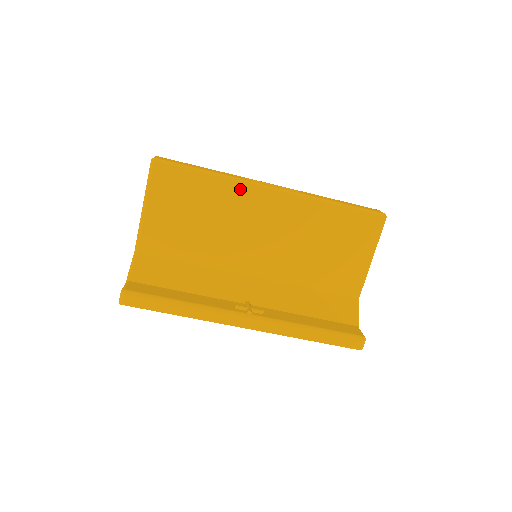
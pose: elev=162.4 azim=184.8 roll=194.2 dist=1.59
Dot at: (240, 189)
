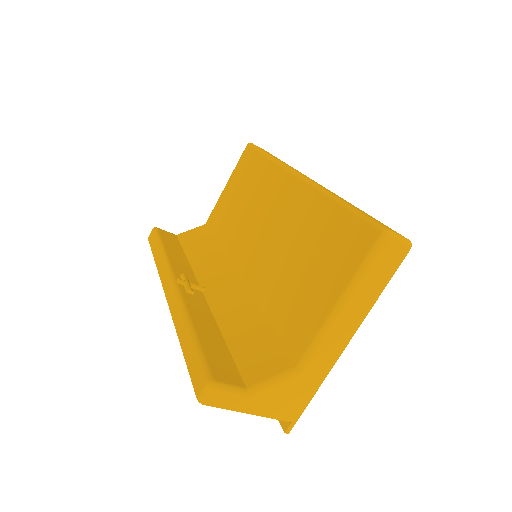
Dot at: (275, 172)
